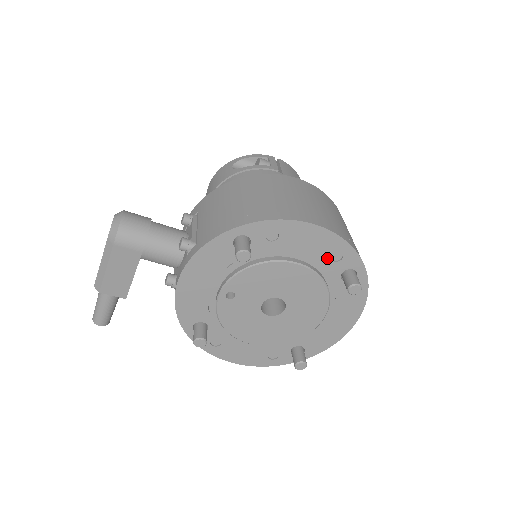
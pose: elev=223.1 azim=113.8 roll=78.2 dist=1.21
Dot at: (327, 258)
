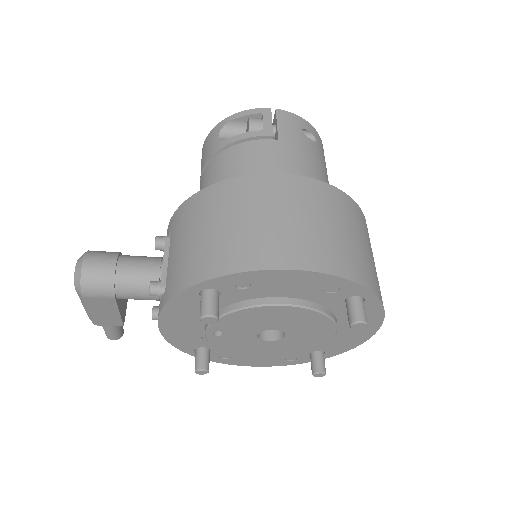
Dot at: (320, 292)
